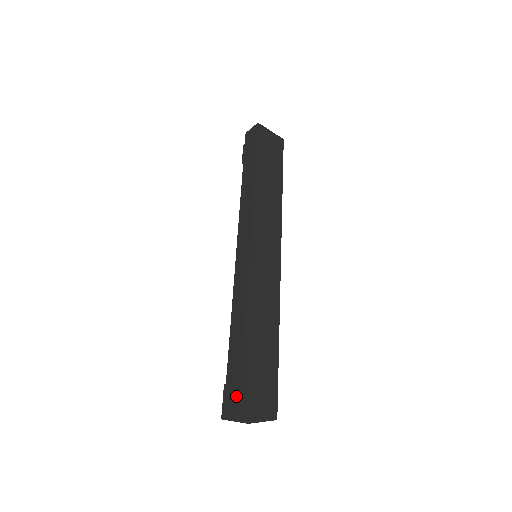
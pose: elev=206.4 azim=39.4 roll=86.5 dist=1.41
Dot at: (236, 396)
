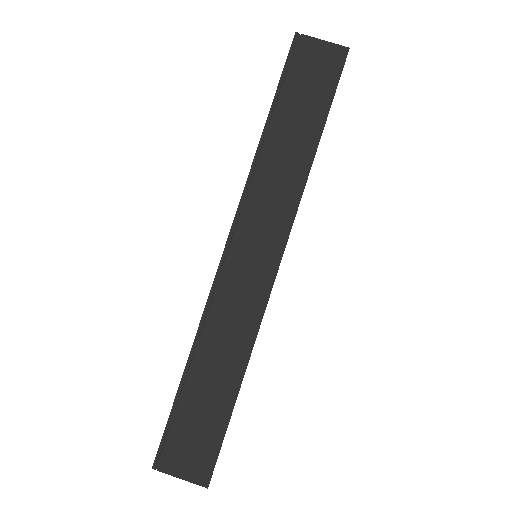
Dot at: (160, 445)
